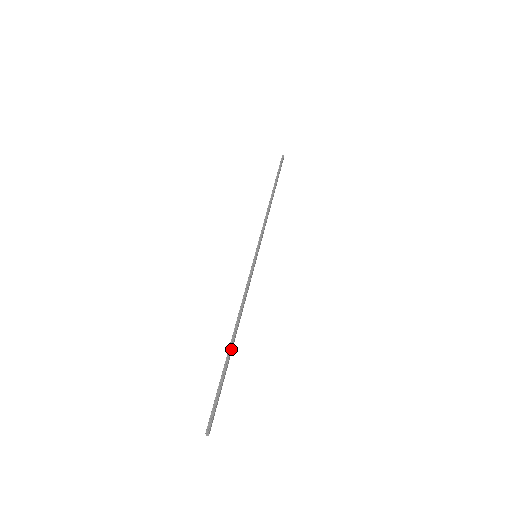
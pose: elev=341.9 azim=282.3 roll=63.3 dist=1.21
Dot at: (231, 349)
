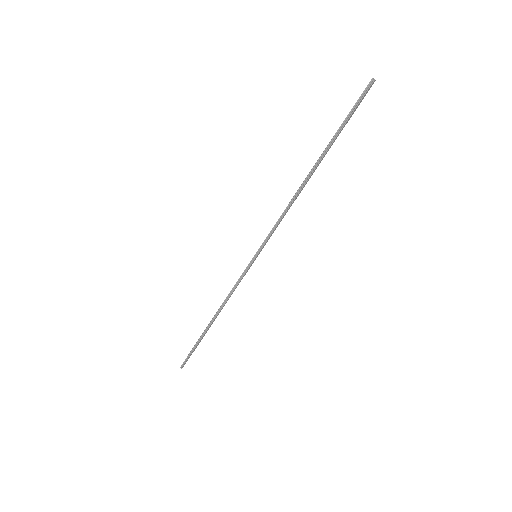
Dot at: (207, 330)
